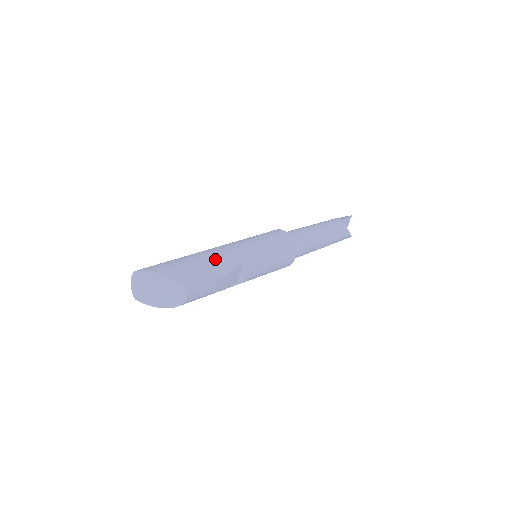
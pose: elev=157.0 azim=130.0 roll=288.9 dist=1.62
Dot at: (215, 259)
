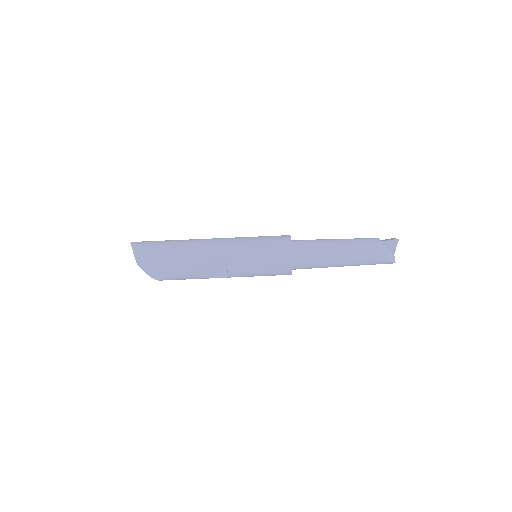
Dot at: (198, 249)
